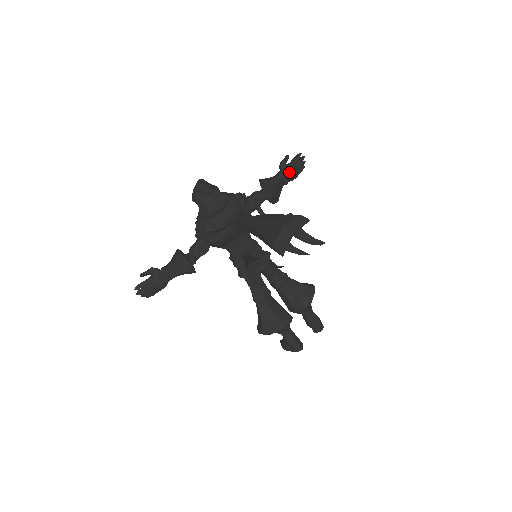
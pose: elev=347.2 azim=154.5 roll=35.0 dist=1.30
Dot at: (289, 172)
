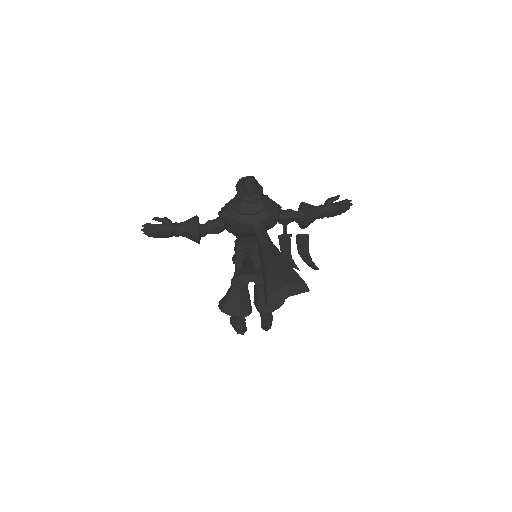
Dot at: (330, 211)
